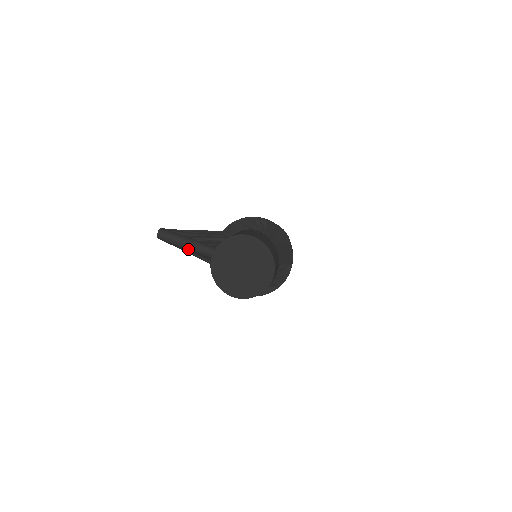
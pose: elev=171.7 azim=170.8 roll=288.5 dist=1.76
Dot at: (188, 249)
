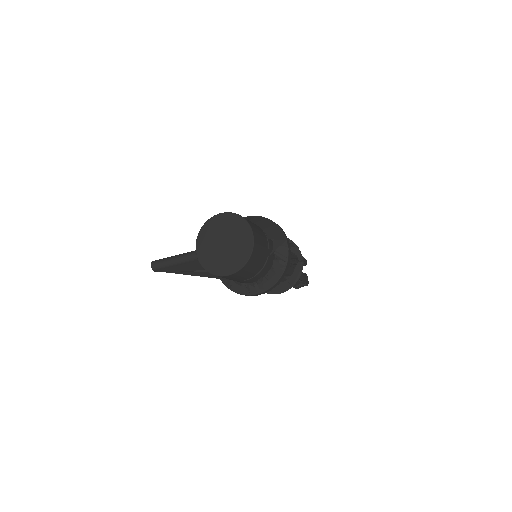
Dot at: (180, 264)
